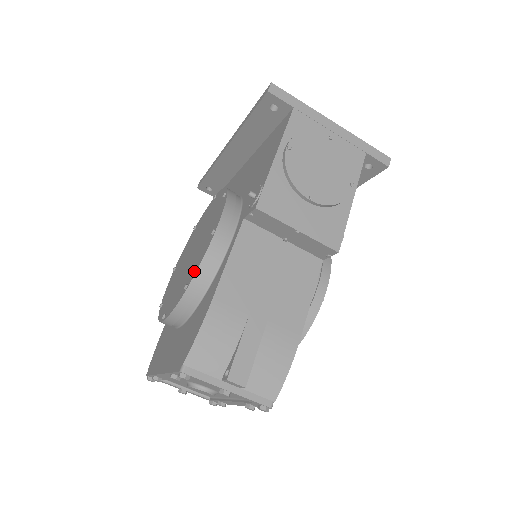
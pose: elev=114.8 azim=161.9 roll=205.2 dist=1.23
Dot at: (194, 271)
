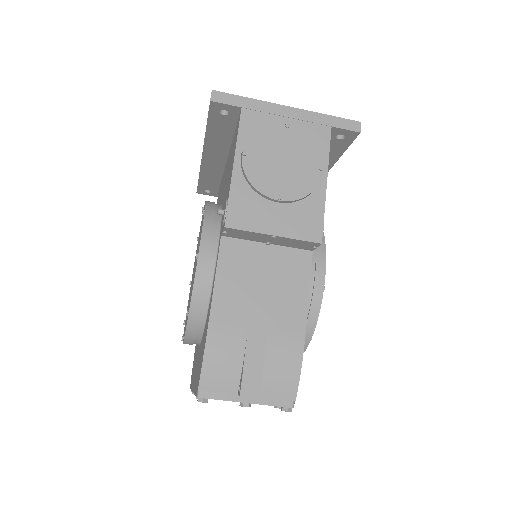
Dot at: occluded
